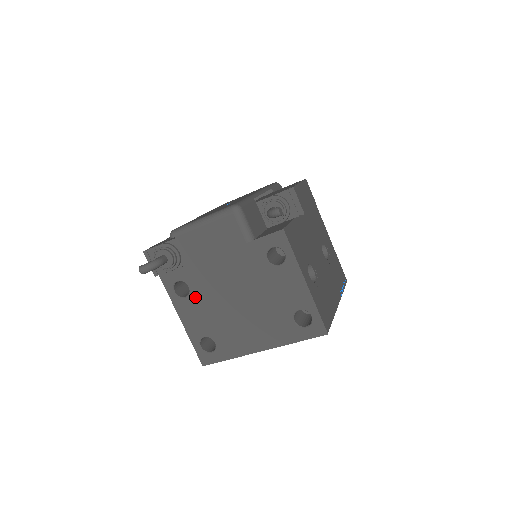
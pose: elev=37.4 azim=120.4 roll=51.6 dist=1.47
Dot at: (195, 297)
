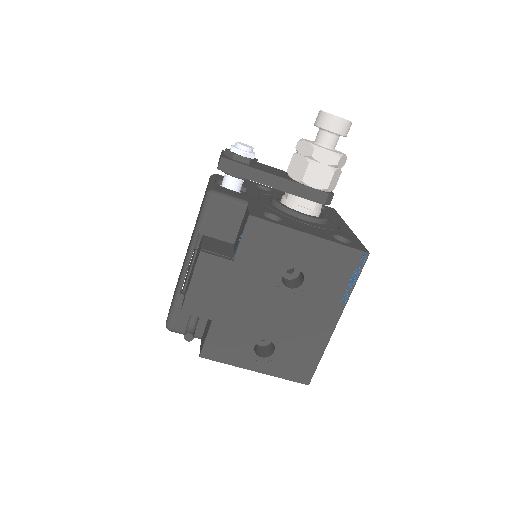
Dot at: occluded
